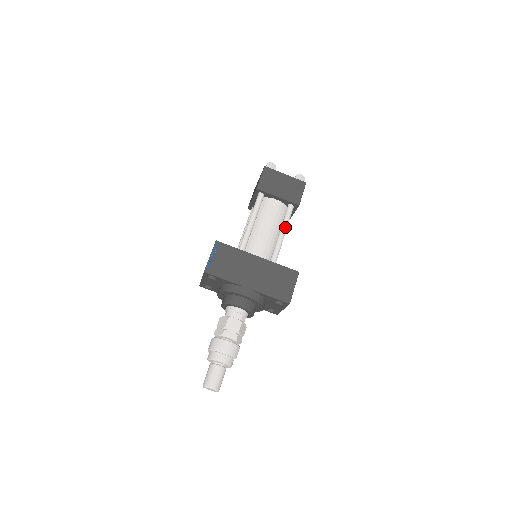
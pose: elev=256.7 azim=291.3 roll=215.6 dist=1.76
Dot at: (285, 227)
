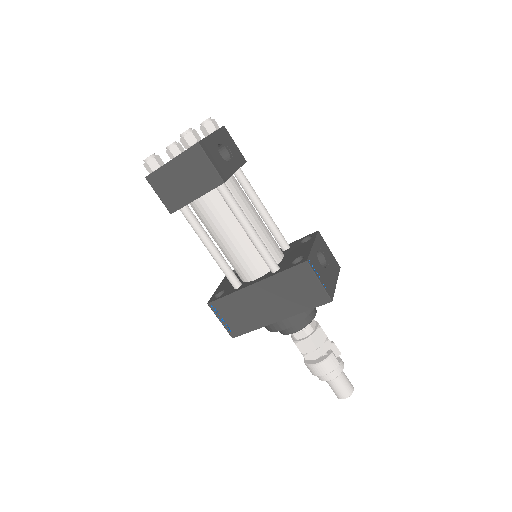
Dot at: (241, 220)
